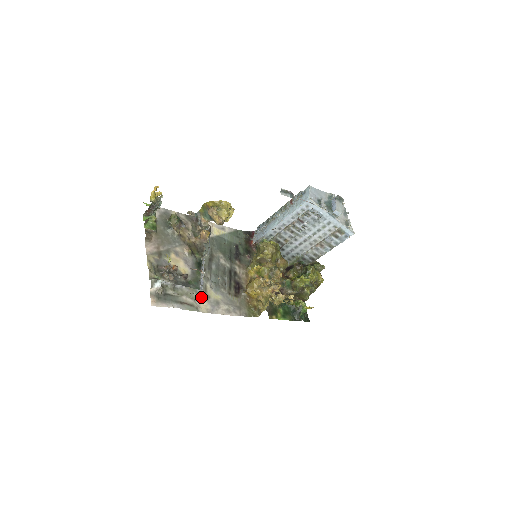
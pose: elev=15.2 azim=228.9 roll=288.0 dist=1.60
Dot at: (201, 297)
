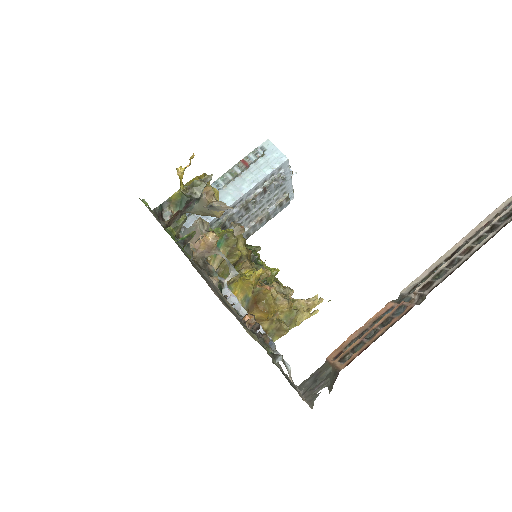
Dot at: occluded
